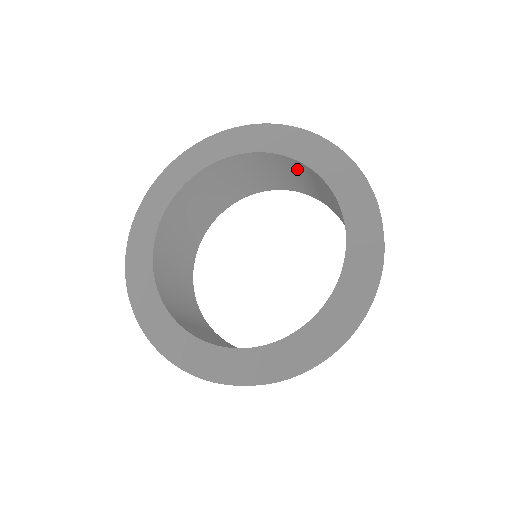
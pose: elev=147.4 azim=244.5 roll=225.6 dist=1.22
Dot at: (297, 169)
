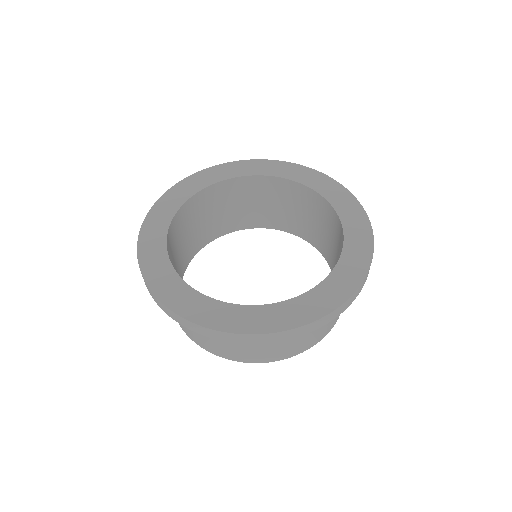
Dot at: (253, 190)
